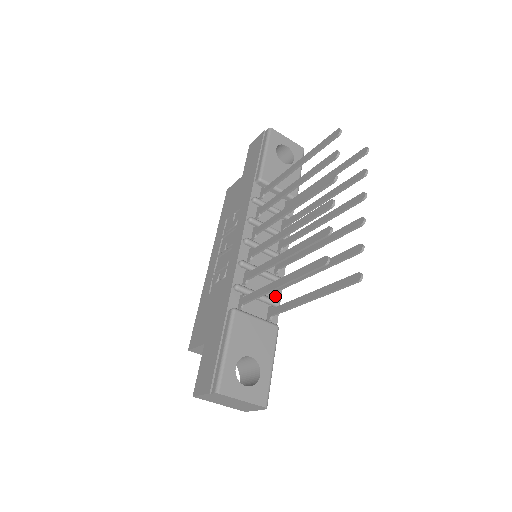
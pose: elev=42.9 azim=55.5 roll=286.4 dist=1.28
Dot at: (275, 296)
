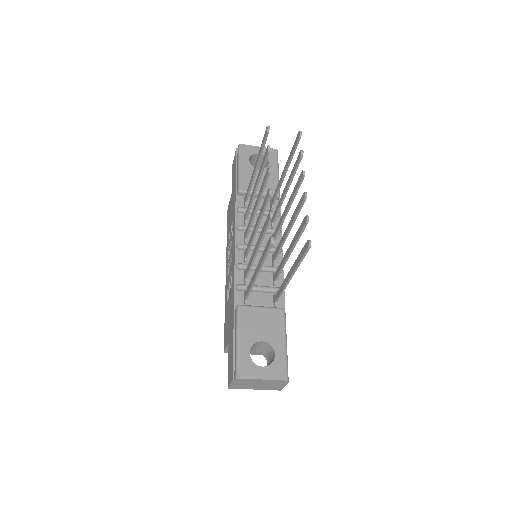
Dot at: (278, 284)
